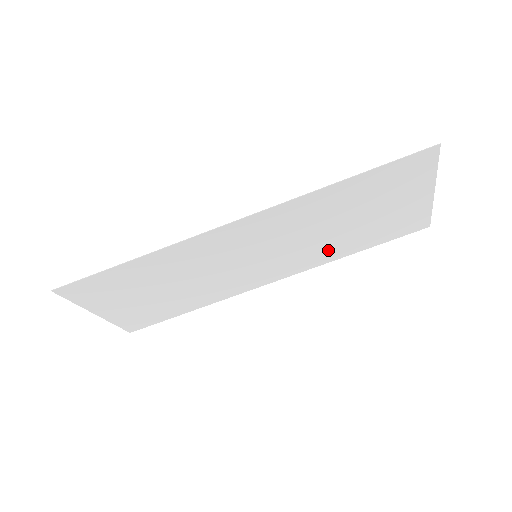
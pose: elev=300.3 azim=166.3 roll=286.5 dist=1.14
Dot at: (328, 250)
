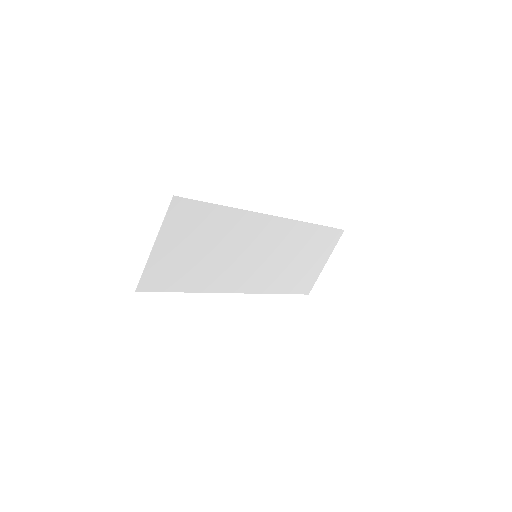
Dot at: (275, 280)
